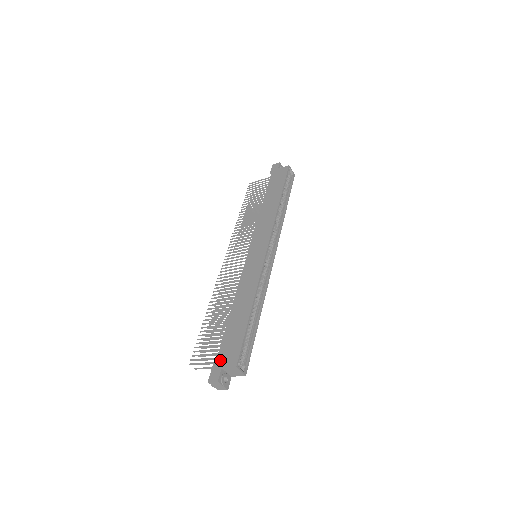
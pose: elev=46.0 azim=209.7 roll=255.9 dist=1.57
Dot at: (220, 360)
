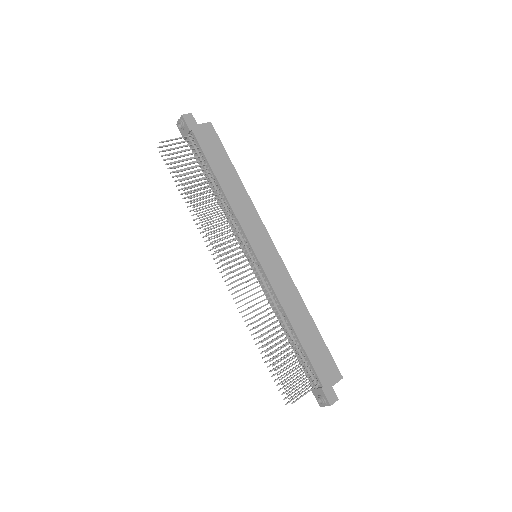
Dot at: (325, 381)
